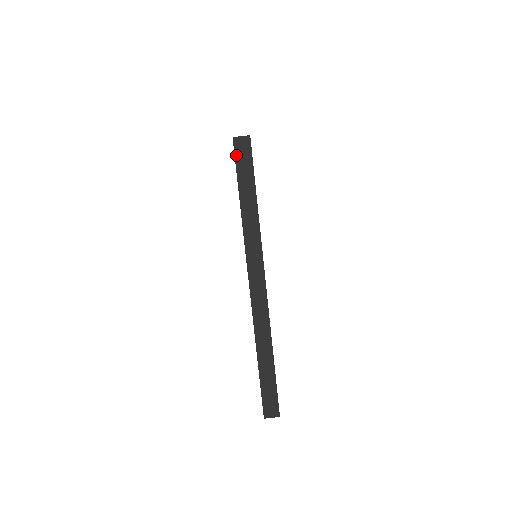
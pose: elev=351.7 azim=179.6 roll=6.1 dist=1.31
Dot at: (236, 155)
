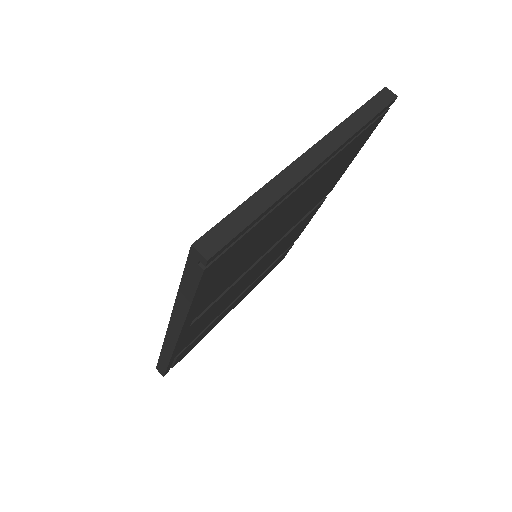
Dot at: (379, 94)
